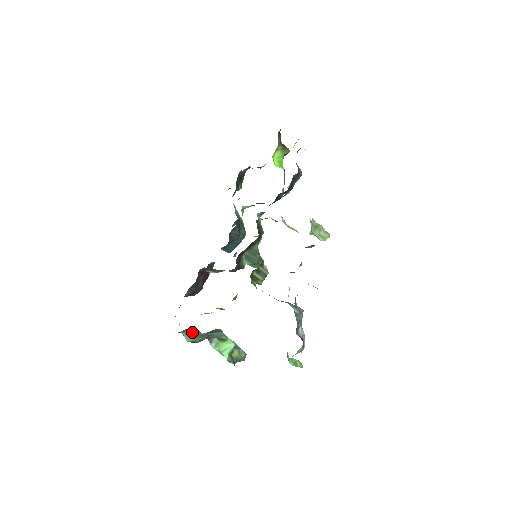
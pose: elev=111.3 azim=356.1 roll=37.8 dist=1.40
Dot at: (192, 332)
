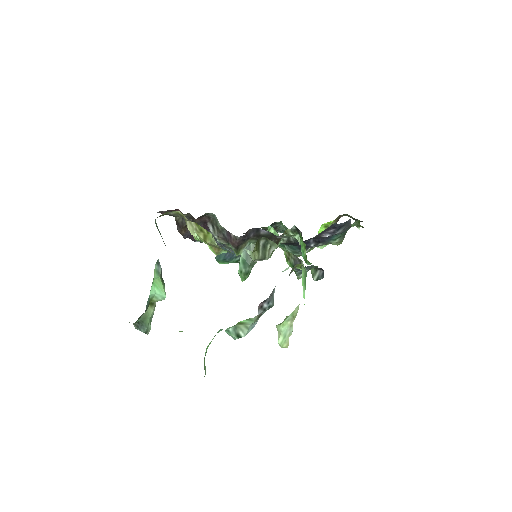
Dot at: occluded
